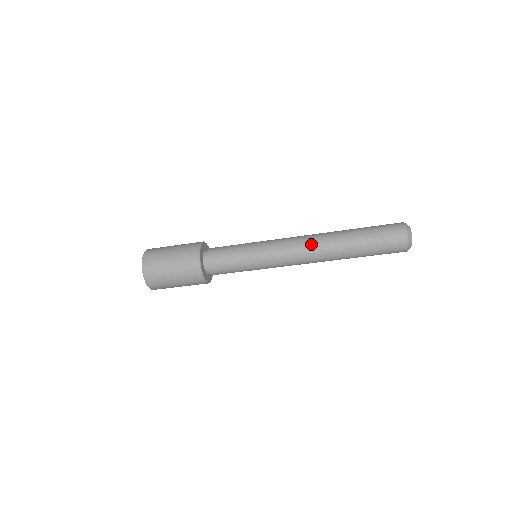
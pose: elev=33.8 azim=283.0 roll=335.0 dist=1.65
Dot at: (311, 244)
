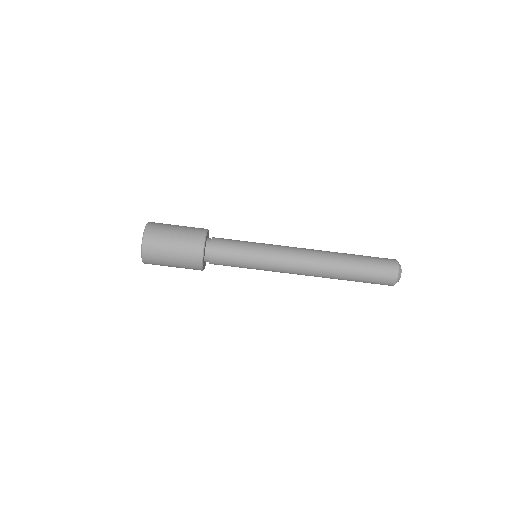
Dot at: occluded
